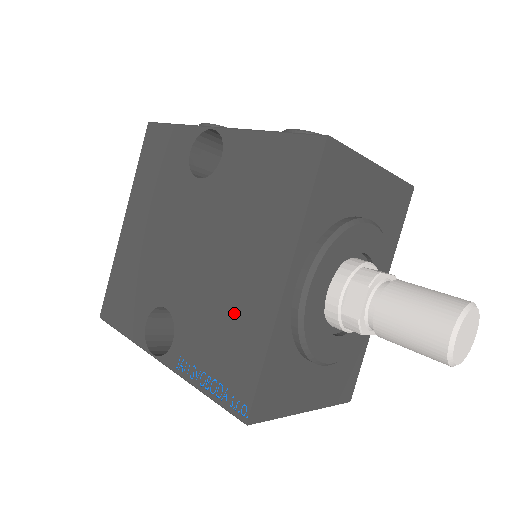
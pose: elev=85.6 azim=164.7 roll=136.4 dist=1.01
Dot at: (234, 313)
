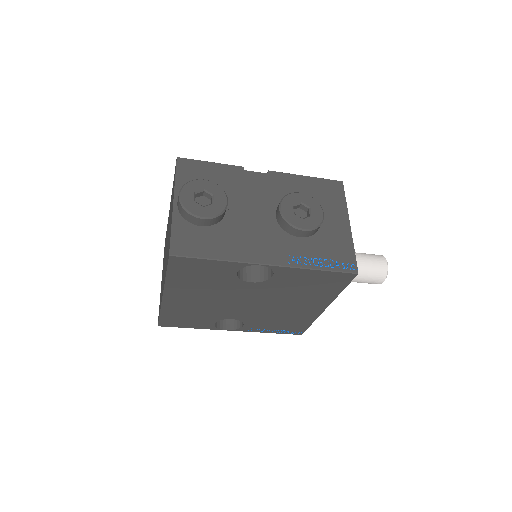
Dot at: (291, 317)
